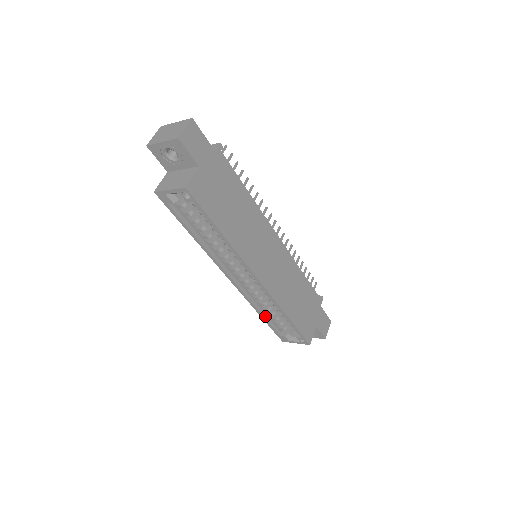
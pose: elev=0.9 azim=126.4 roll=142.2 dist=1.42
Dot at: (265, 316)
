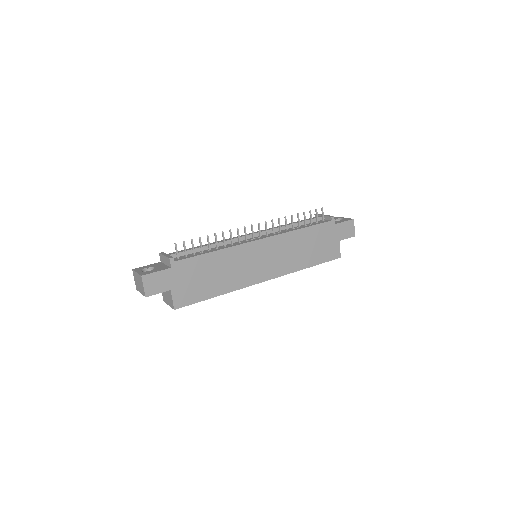
Dot at: occluded
